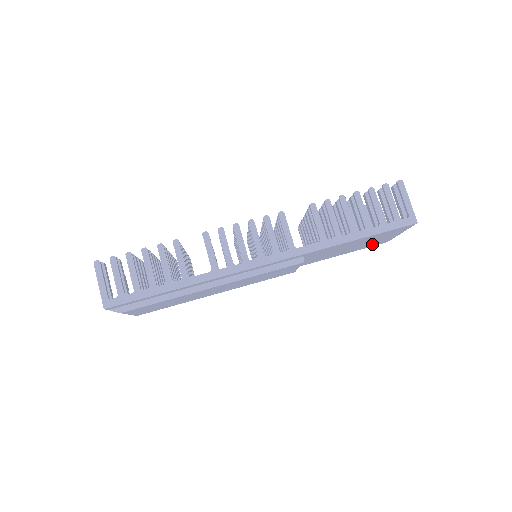
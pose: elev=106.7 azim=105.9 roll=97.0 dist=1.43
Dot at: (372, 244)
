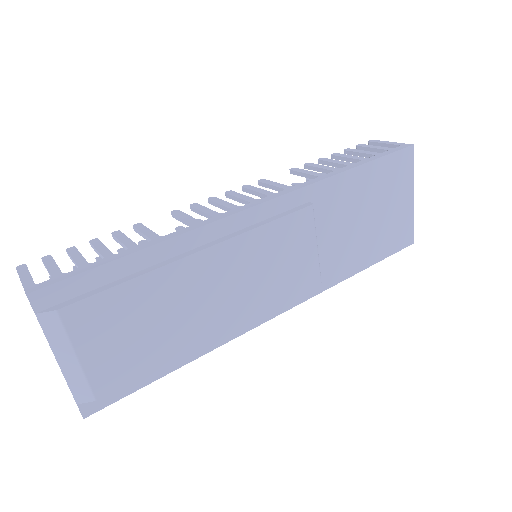
Dot at: (395, 234)
